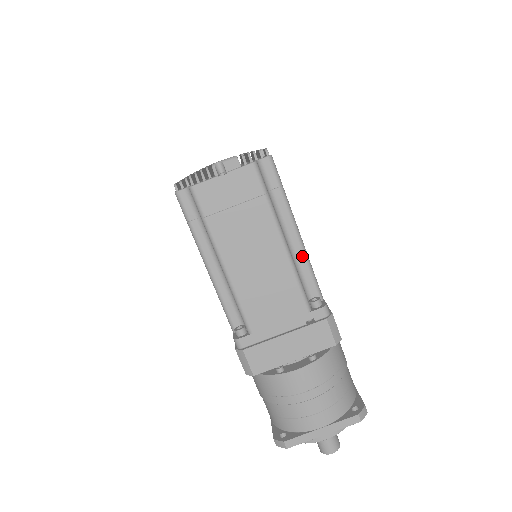
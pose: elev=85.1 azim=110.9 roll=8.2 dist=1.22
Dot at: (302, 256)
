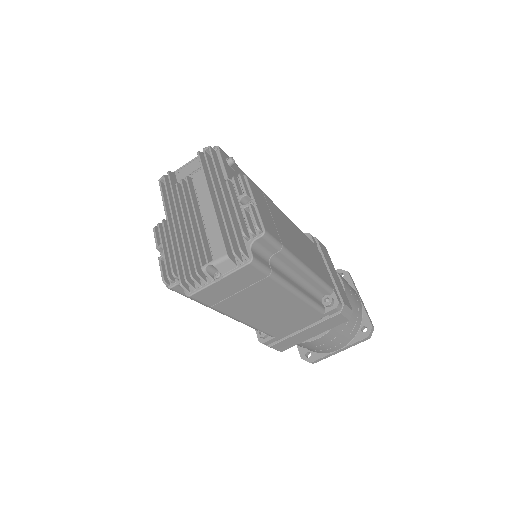
Dot at: (311, 280)
